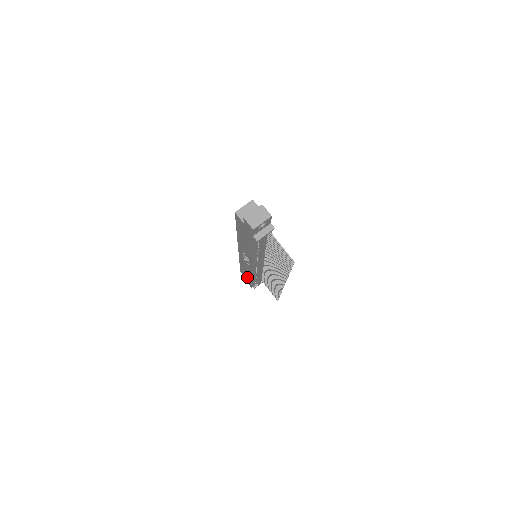
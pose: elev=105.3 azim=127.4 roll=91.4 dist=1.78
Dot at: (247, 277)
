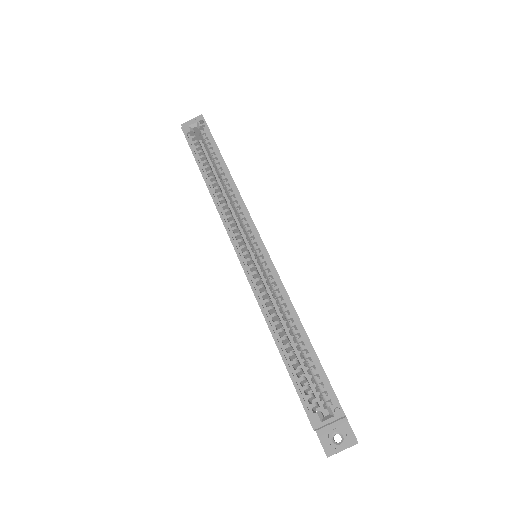
Dot at: occluded
